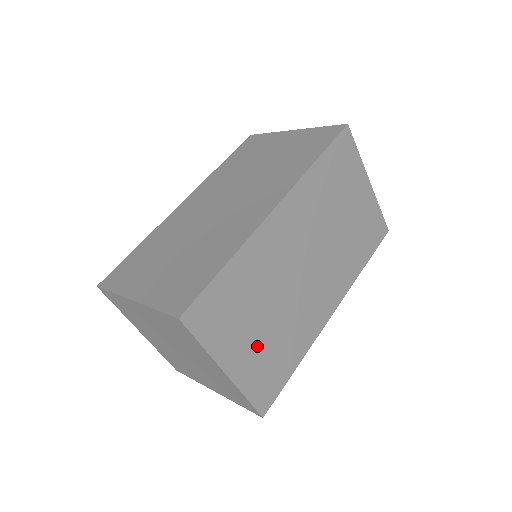
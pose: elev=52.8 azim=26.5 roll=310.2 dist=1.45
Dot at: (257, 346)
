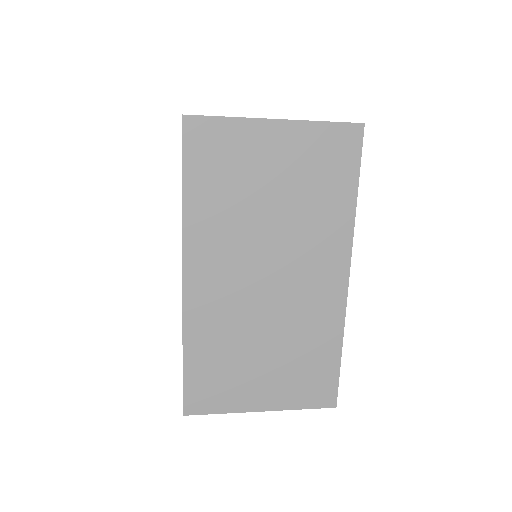
Dot at: (275, 374)
